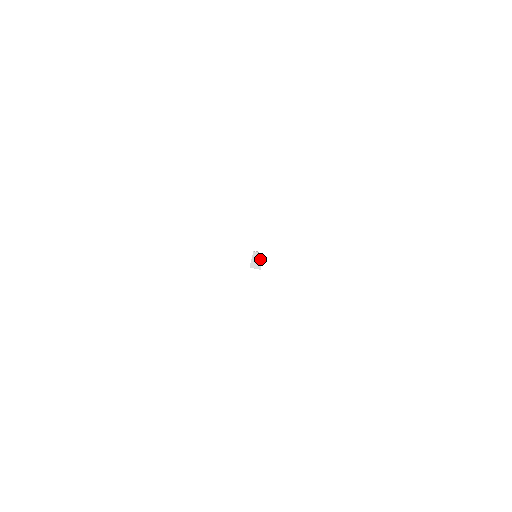
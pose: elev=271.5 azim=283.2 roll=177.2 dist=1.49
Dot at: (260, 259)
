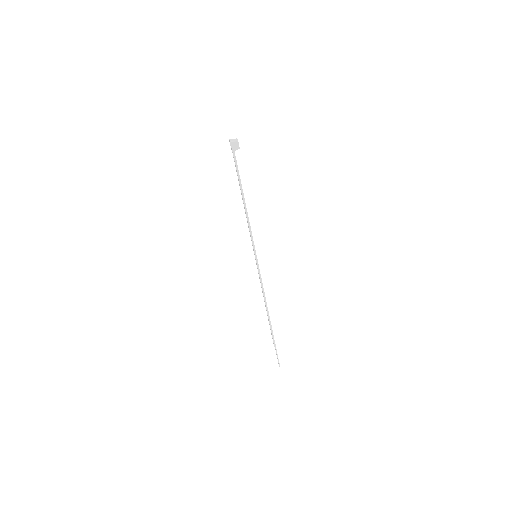
Dot at: (235, 139)
